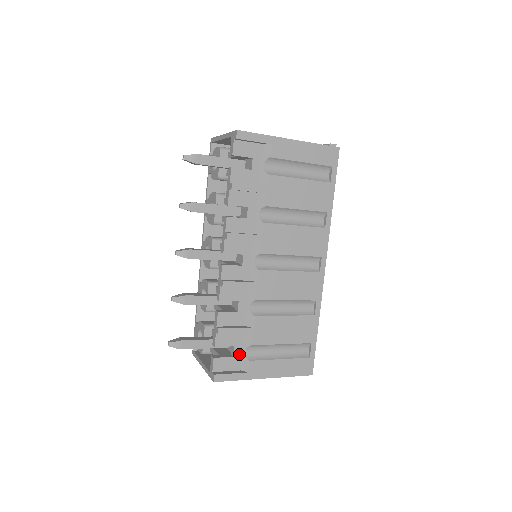
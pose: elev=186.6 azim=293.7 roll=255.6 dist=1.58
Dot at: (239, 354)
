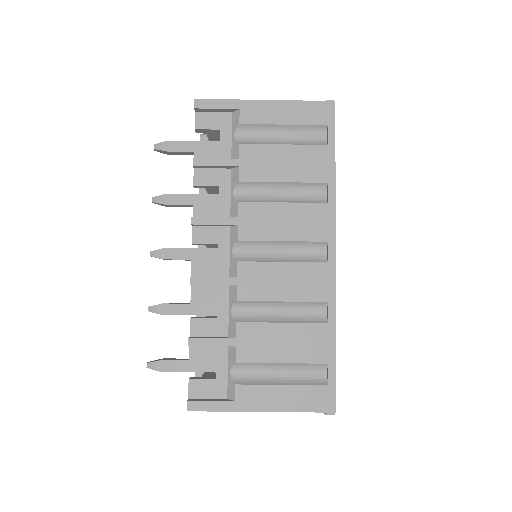
Dot at: (224, 376)
